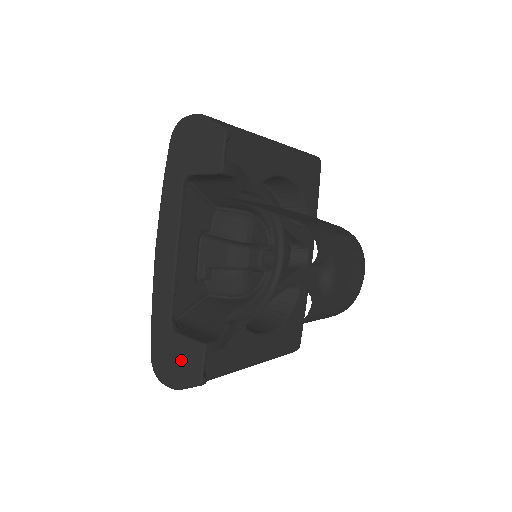
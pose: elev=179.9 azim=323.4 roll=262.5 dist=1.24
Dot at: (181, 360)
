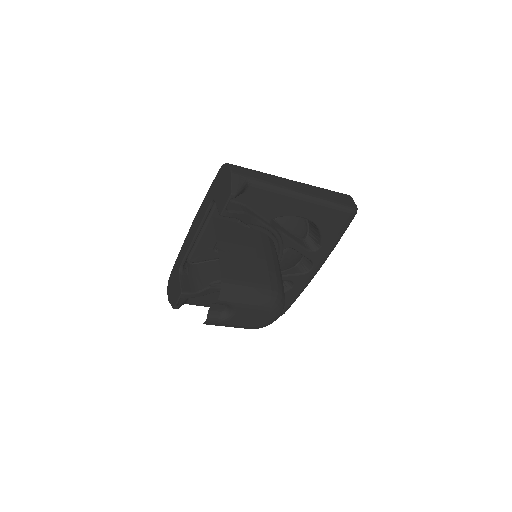
Dot at: (174, 289)
